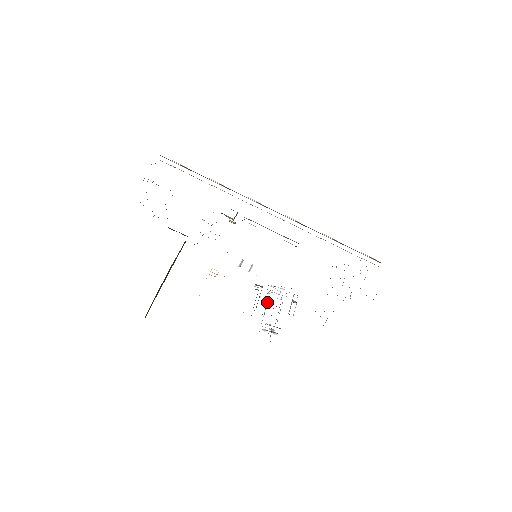
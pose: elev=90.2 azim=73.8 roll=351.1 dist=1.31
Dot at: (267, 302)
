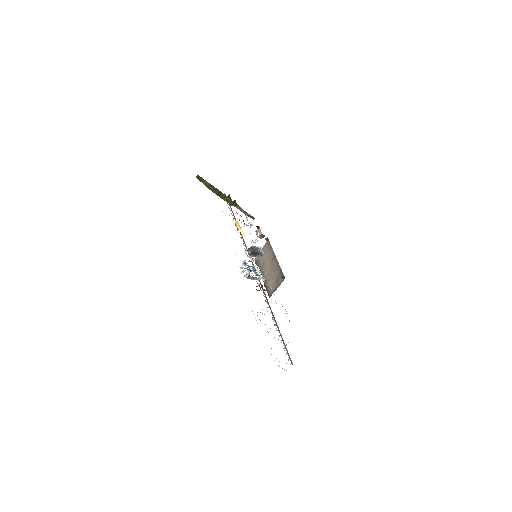
Dot at: occluded
